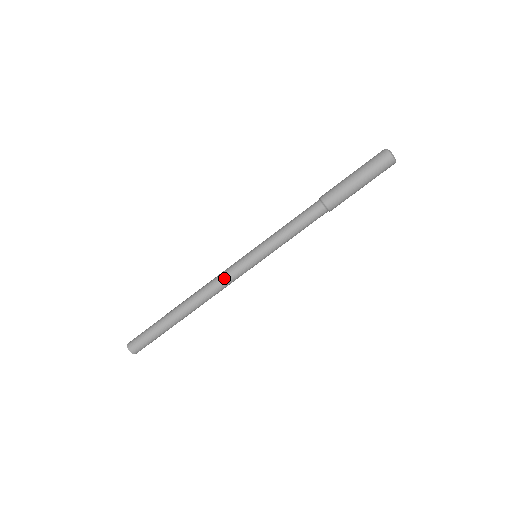
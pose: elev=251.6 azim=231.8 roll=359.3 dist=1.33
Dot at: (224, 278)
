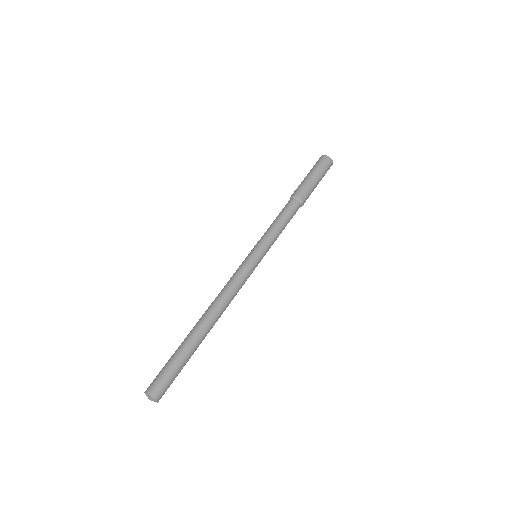
Dot at: (230, 279)
